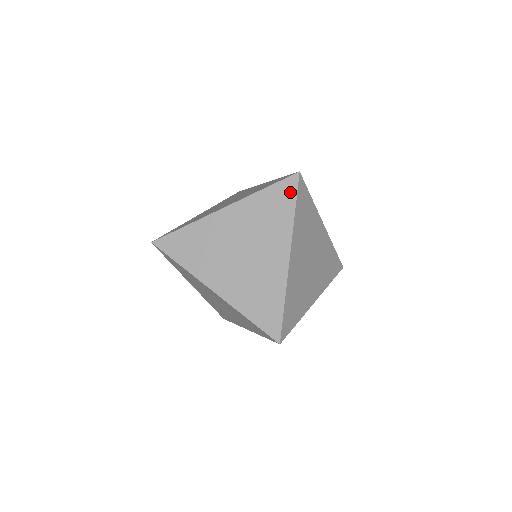
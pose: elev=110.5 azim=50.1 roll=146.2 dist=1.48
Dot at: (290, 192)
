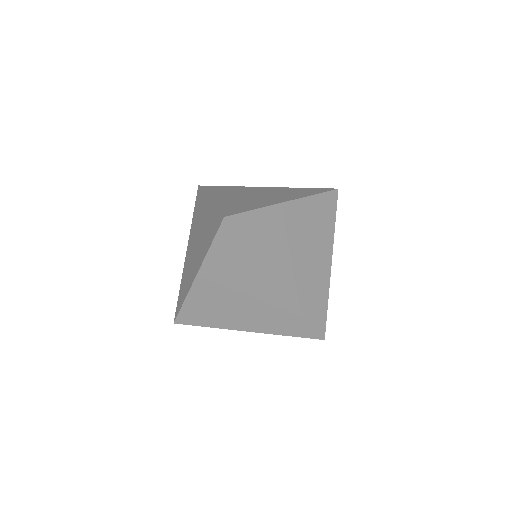
Dot at: (216, 228)
